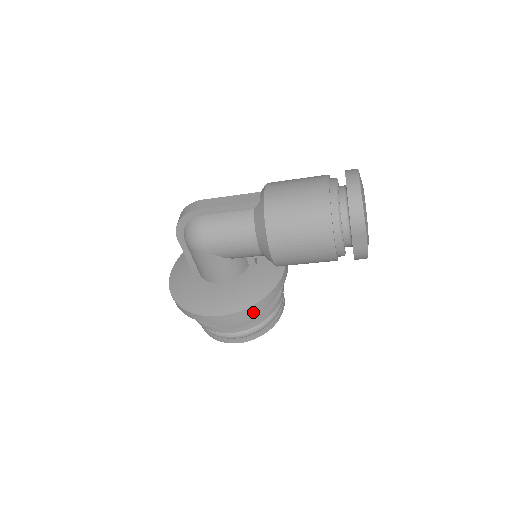
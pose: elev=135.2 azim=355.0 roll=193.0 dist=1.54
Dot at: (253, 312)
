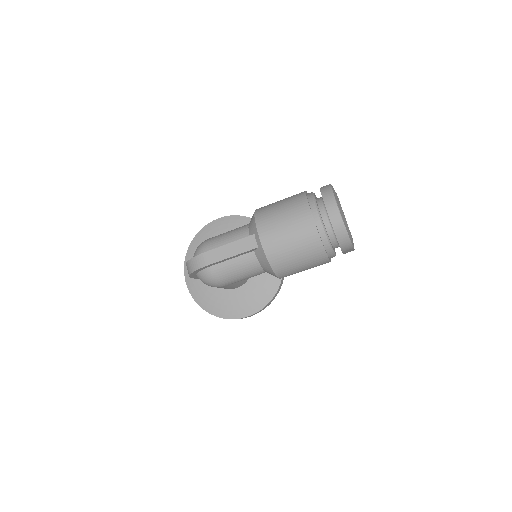
Dot at: occluded
